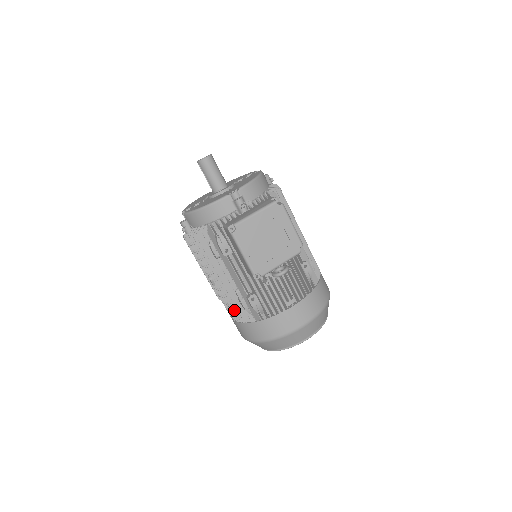
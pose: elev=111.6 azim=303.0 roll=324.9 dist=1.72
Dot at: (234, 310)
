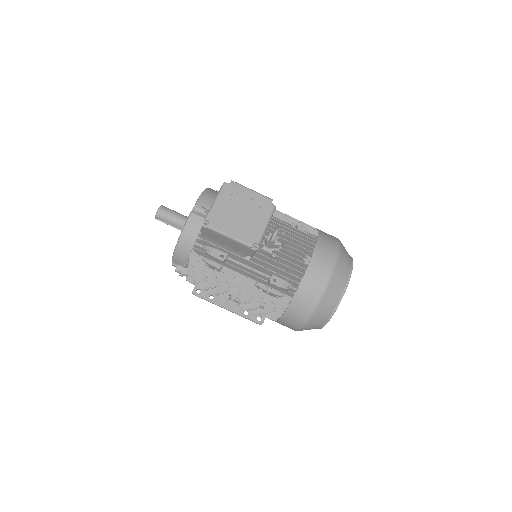
Dot at: (269, 306)
